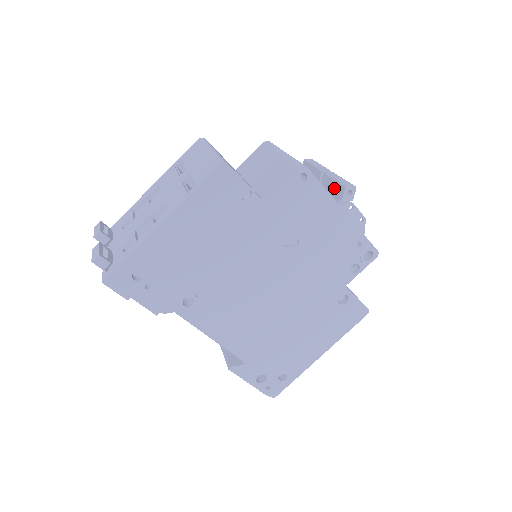
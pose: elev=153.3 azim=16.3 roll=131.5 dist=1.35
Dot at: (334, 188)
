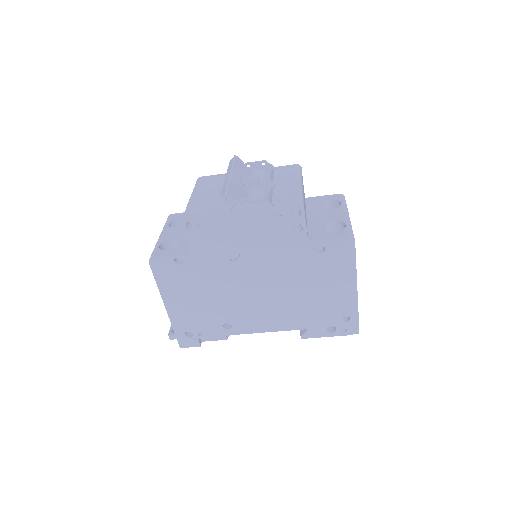
Dot at: occluded
